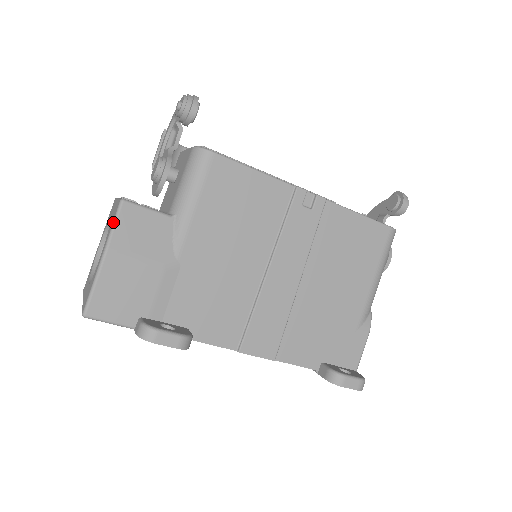
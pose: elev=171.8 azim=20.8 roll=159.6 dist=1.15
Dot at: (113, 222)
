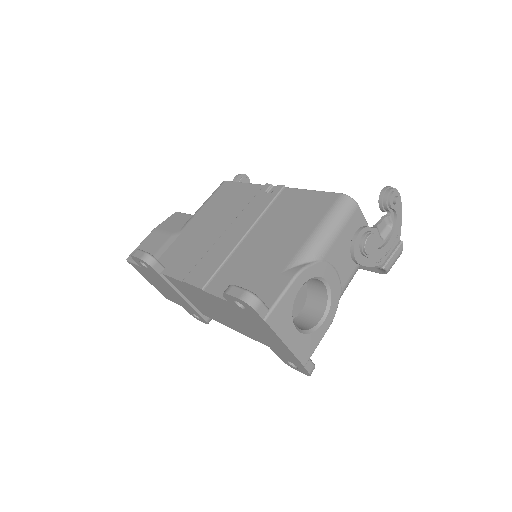
Dot at: (166, 220)
